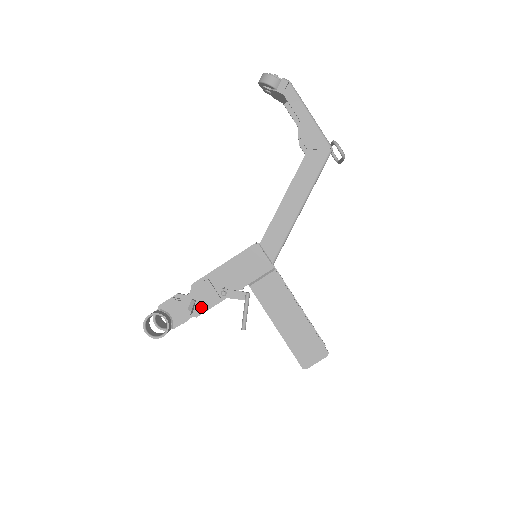
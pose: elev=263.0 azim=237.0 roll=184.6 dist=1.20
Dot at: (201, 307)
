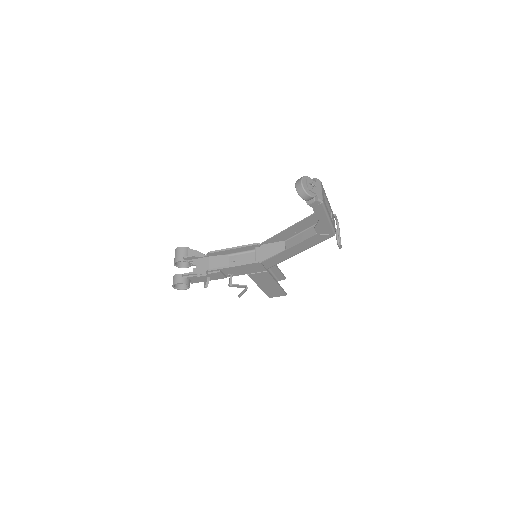
Dot at: (213, 279)
